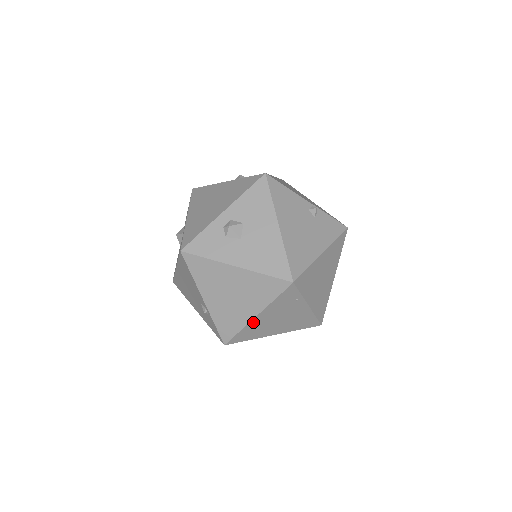
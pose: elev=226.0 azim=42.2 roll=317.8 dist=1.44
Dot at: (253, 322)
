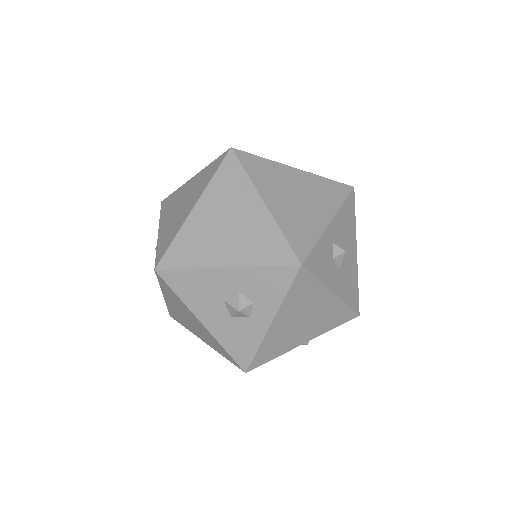
Dot at: (190, 222)
